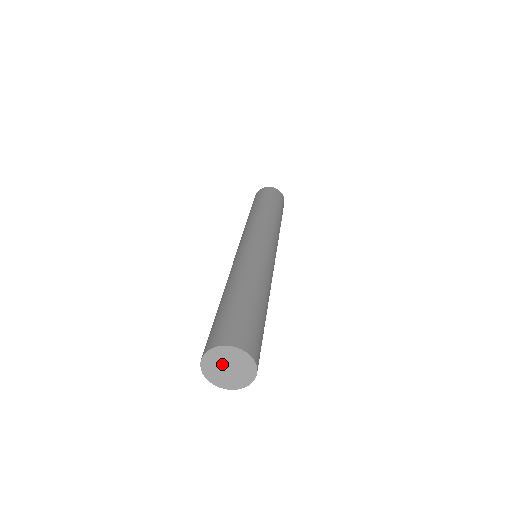
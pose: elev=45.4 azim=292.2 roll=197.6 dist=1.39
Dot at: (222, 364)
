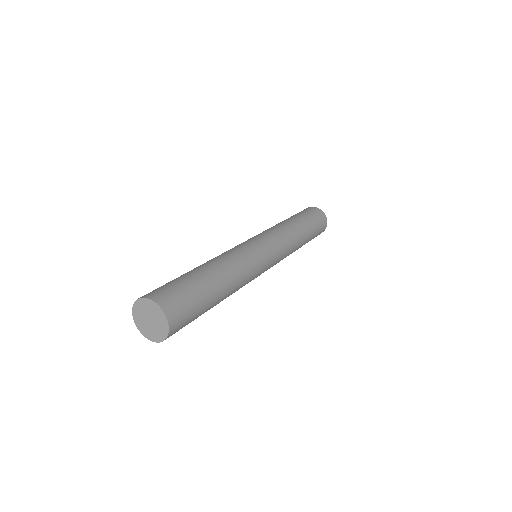
Dot at: (146, 315)
